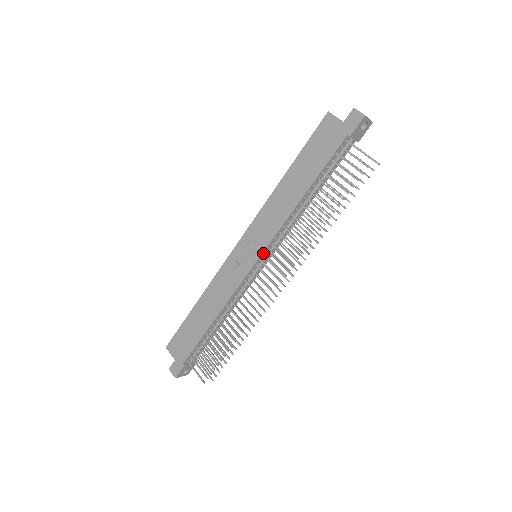
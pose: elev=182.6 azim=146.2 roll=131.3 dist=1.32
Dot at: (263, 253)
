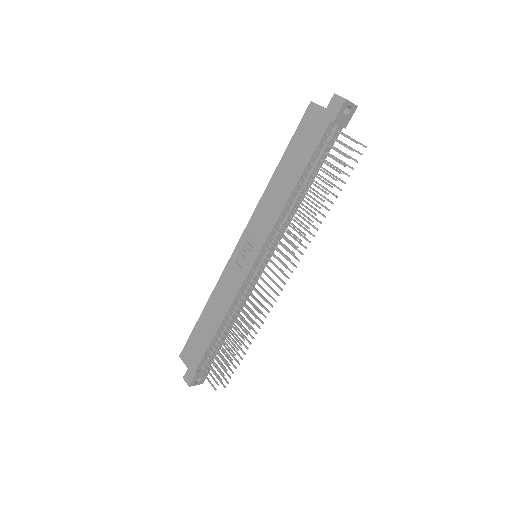
Dot at: (261, 252)
